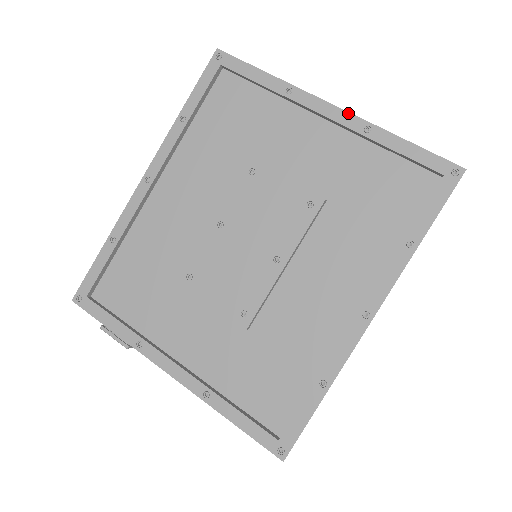
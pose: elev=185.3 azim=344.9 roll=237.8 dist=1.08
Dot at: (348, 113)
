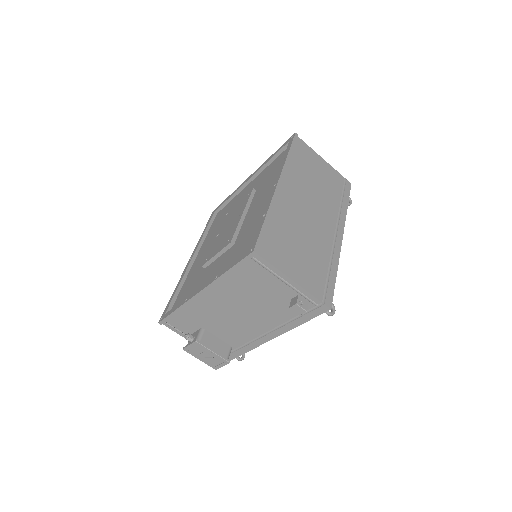
Dot at: occluded
